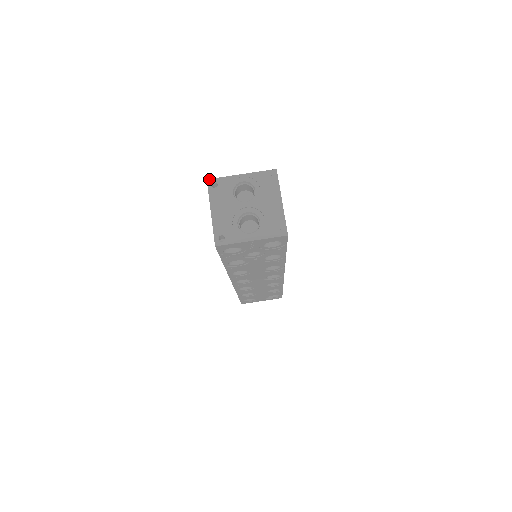
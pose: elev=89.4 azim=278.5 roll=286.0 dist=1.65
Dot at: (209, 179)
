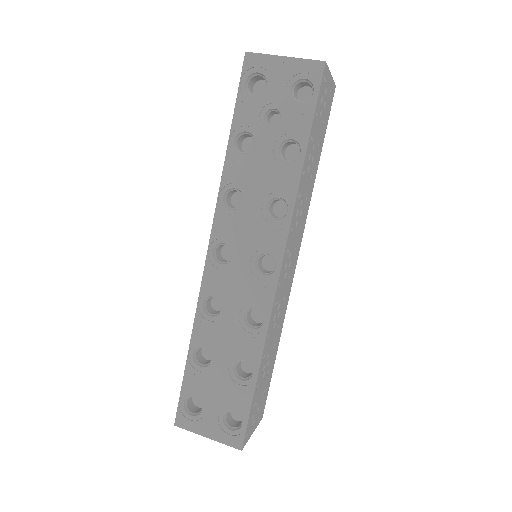
Dot at: occluded
